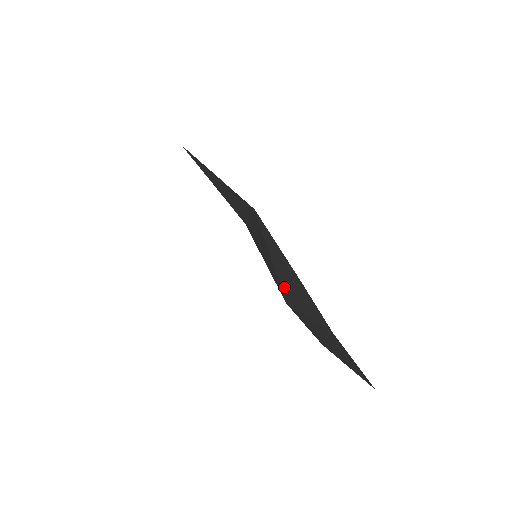
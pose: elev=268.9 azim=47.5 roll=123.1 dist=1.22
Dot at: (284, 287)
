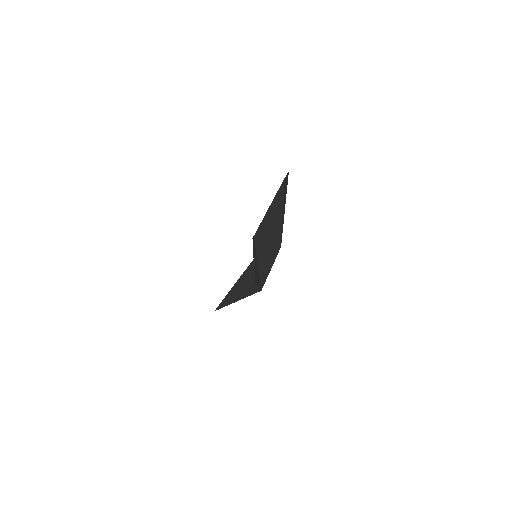
Dot at: (259, 245)
